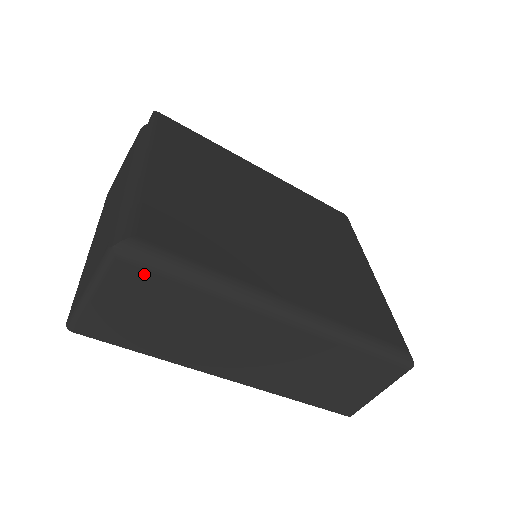
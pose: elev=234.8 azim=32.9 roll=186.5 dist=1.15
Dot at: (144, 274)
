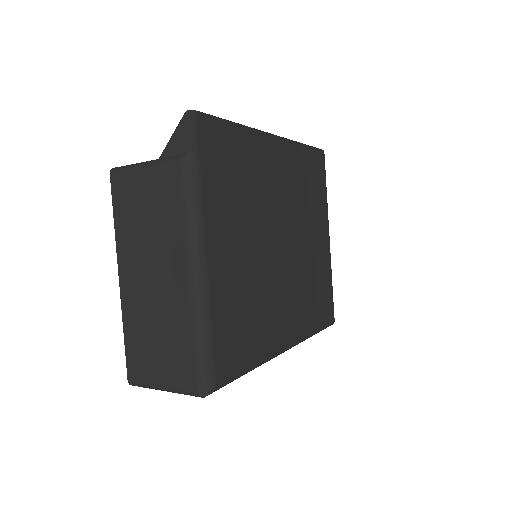
Dot at: occluded
